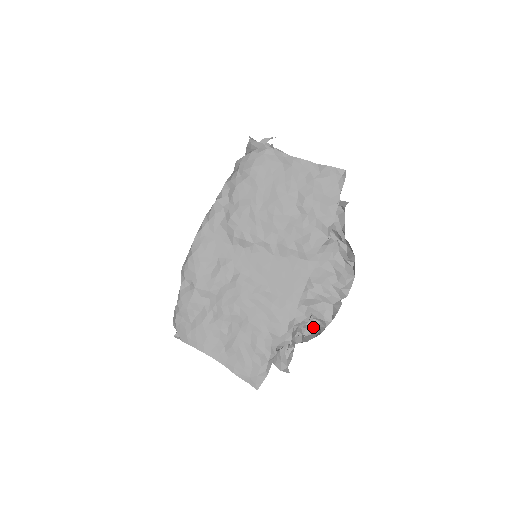
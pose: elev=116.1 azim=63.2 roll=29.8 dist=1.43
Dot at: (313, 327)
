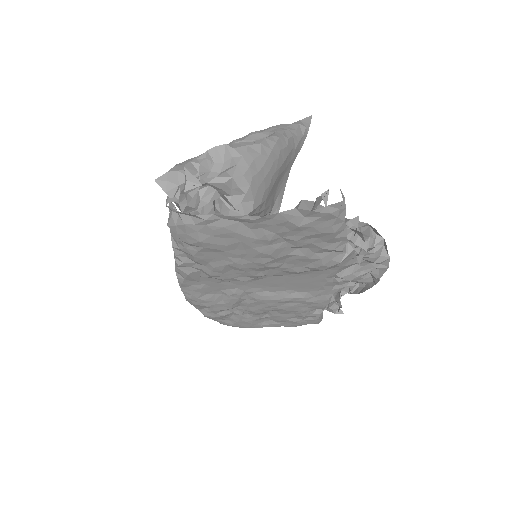
Dot at: occluded
